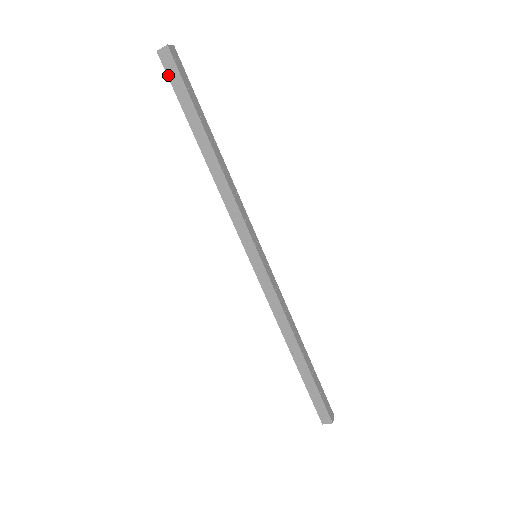
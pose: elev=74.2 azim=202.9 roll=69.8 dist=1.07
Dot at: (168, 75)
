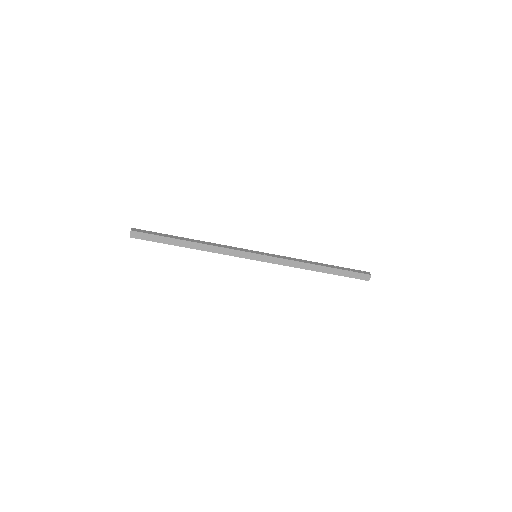
Dot at: (143, 239)
